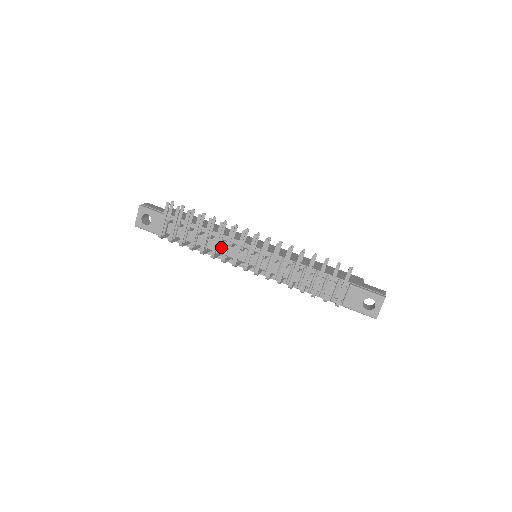
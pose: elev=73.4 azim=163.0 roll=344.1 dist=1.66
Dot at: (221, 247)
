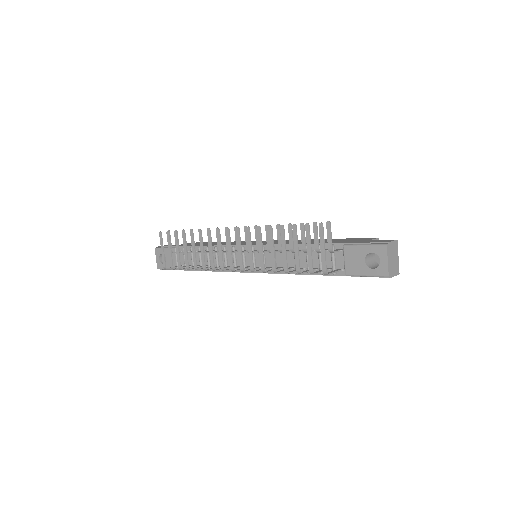
Dot at: occluded
